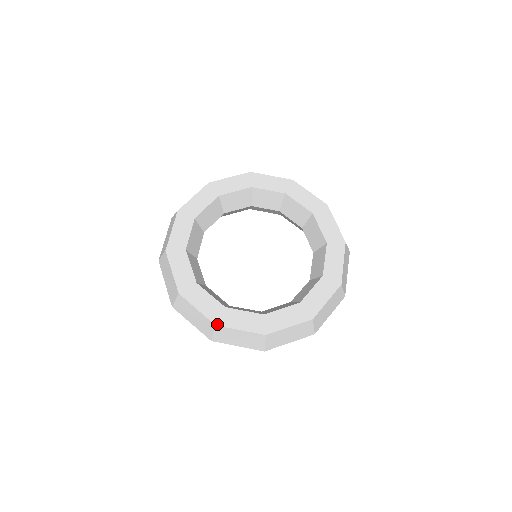
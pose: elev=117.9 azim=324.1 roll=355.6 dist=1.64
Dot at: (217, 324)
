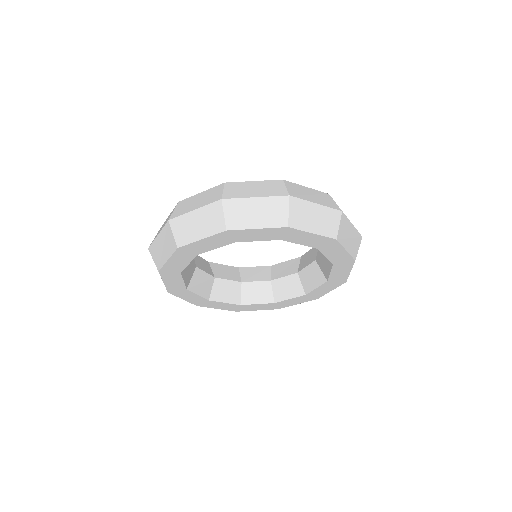
Dot at: (170, 293)
